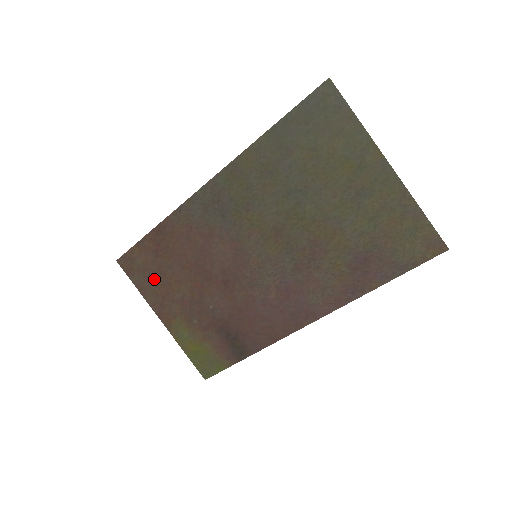
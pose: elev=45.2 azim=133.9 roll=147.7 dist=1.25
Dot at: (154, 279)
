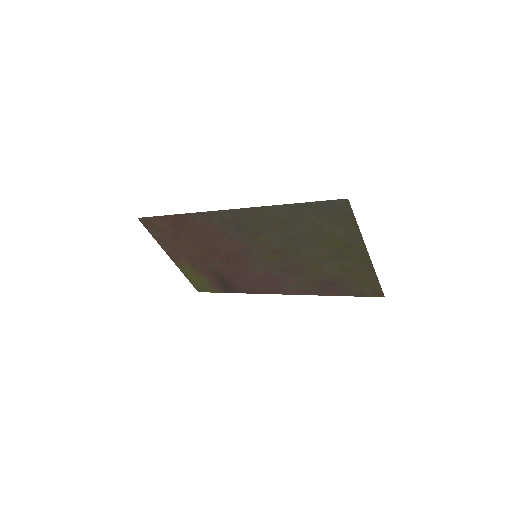
Dot at: (169, 238)
